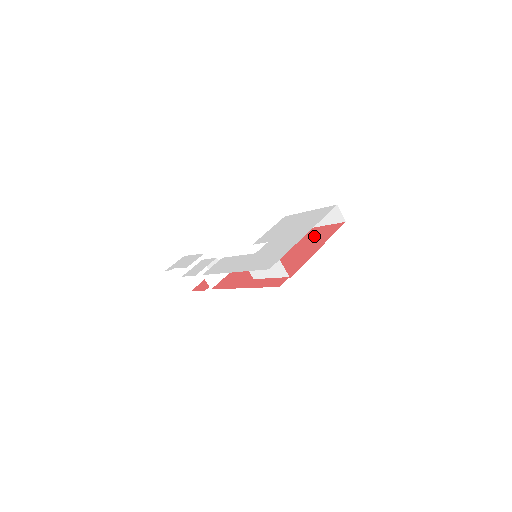
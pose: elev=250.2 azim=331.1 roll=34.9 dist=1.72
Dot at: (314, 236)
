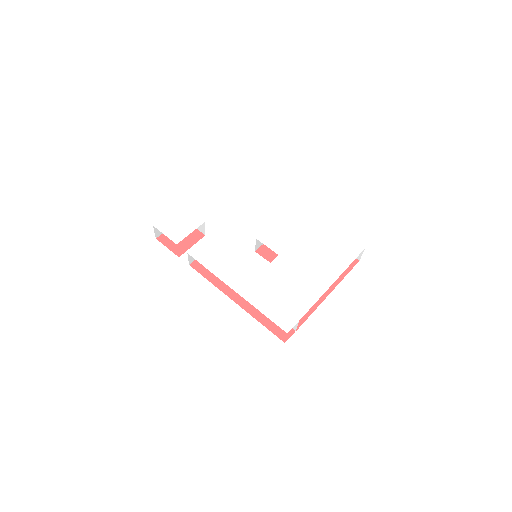
Dot at: occluded
